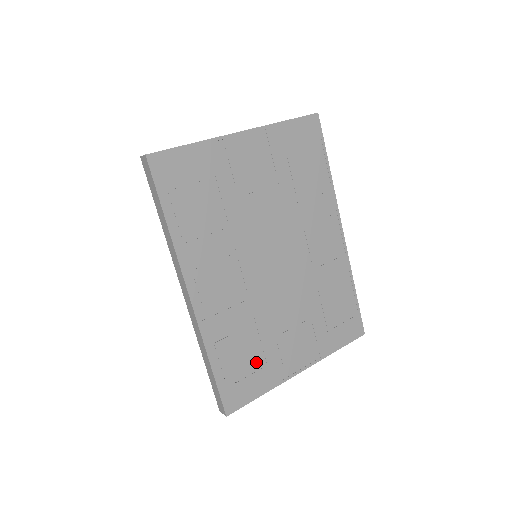
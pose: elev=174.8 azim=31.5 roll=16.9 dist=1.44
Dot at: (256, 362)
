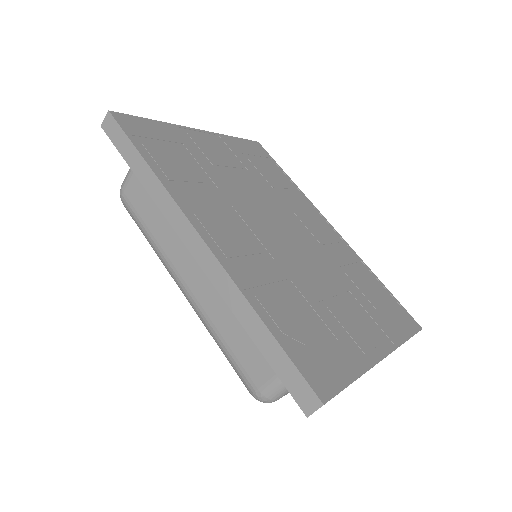
Dot at: (321, 333)
